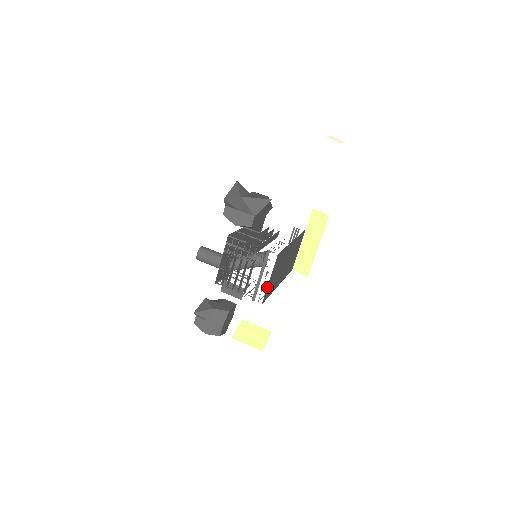
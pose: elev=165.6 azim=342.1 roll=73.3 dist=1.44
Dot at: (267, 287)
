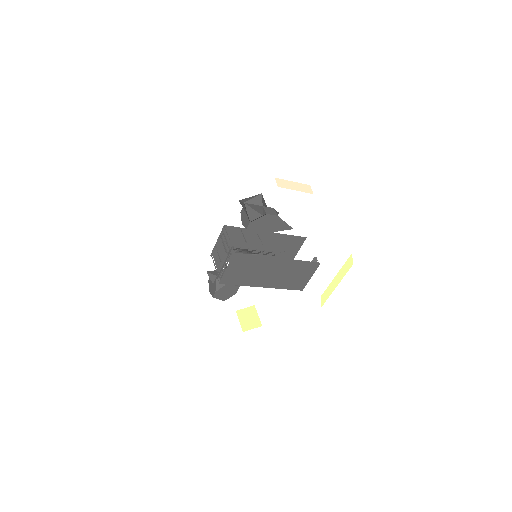
Dot at: (225, 273)
